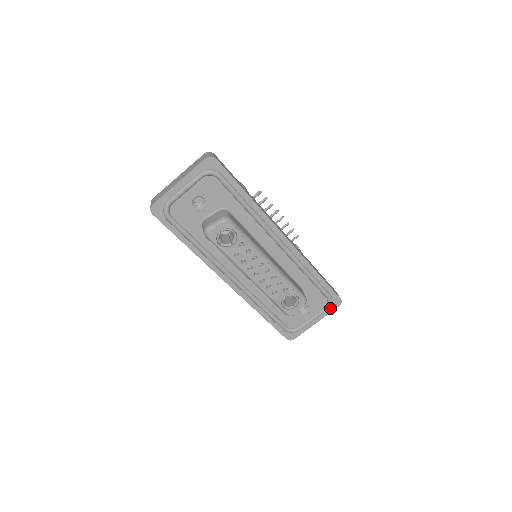
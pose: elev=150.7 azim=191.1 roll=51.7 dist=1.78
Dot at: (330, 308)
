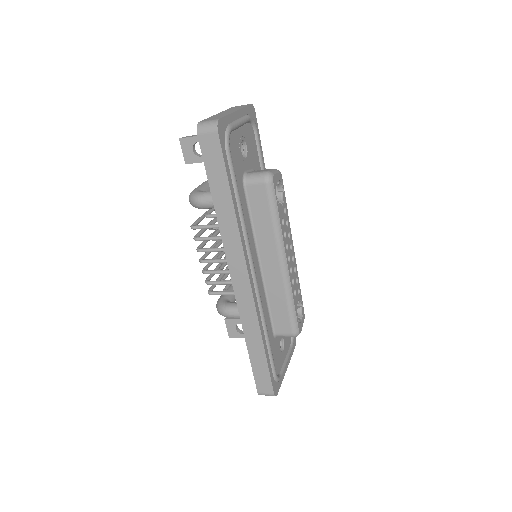
Dot at: occluded
